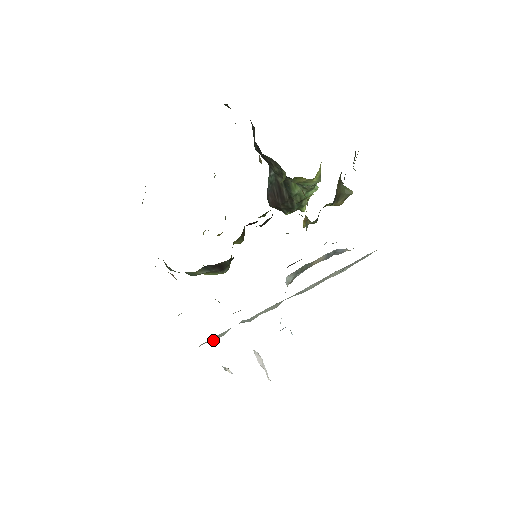
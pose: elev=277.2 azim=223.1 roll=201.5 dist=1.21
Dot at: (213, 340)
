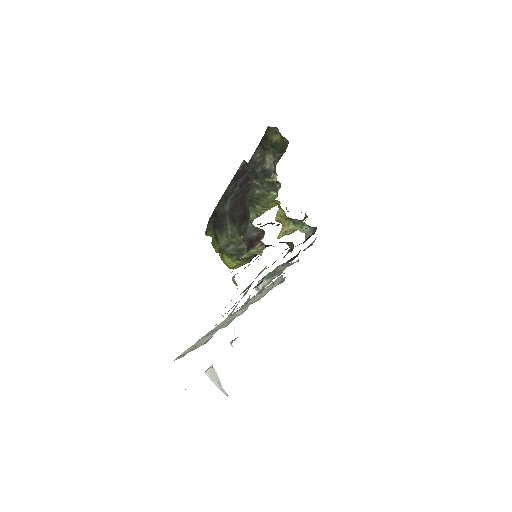
Dot at: occluded
